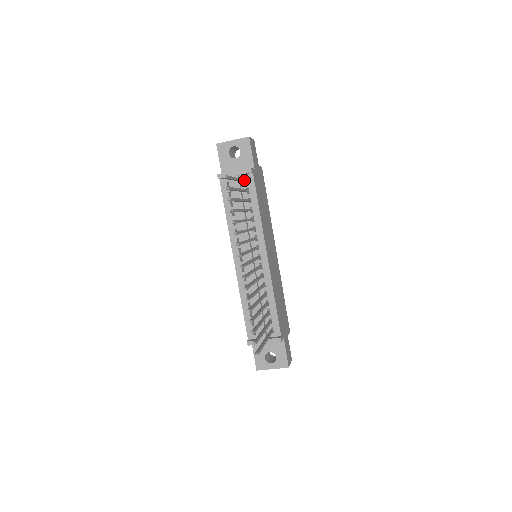
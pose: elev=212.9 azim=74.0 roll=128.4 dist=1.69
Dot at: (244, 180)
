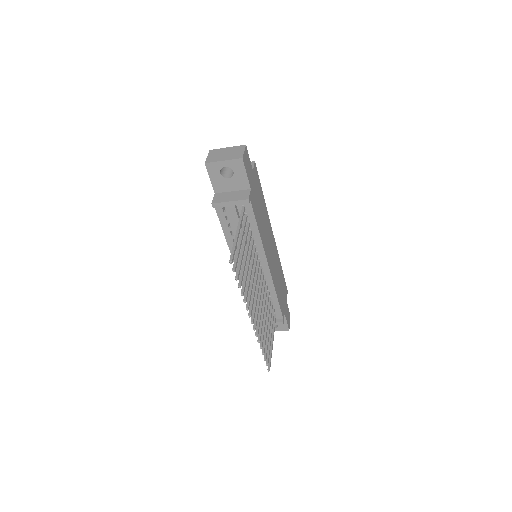
Dot at: (242, 215)
